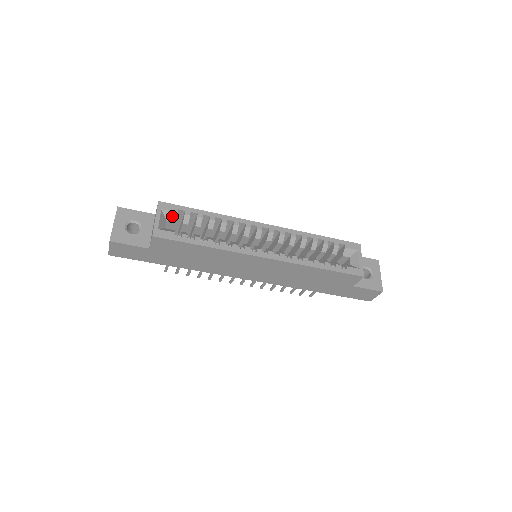
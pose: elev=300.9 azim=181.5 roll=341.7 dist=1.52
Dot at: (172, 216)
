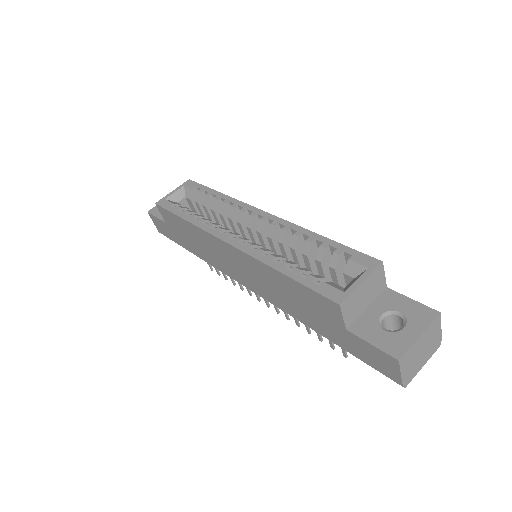
Dot at: (189, 193)
